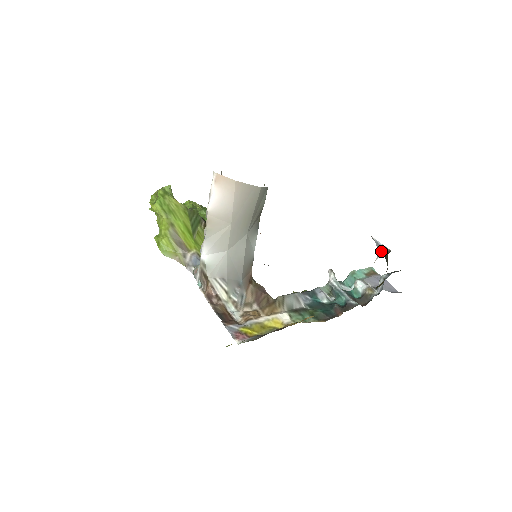
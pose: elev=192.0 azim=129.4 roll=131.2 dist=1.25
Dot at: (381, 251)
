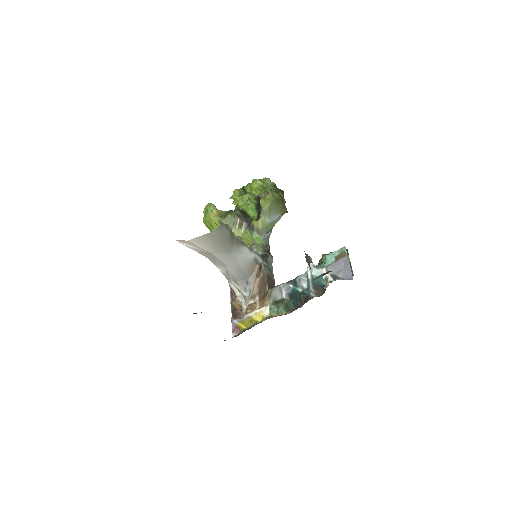
Dot at: occluded
